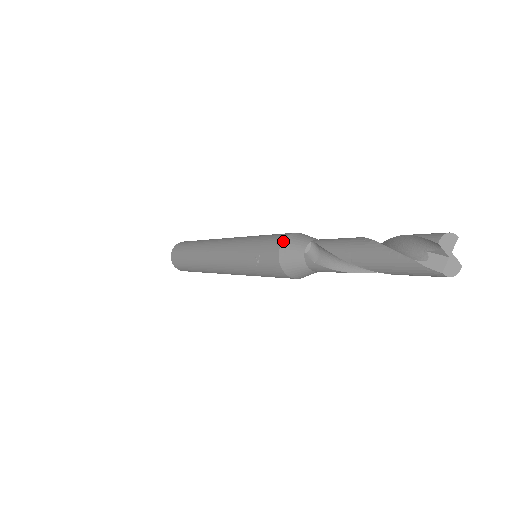
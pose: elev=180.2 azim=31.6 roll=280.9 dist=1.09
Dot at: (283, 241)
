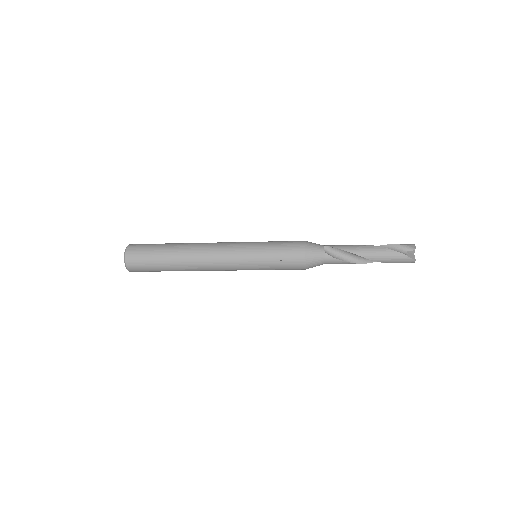
Dot at: (306, 244)
